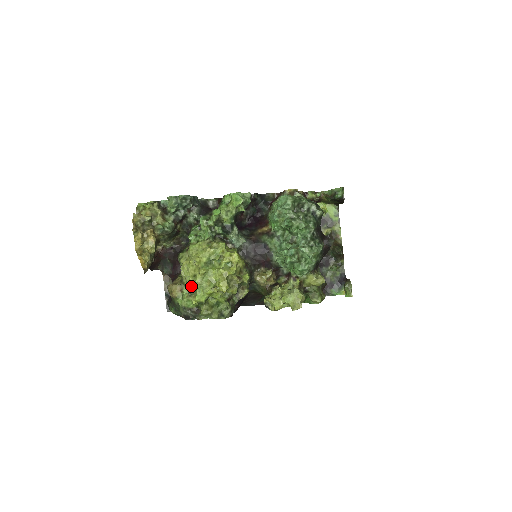
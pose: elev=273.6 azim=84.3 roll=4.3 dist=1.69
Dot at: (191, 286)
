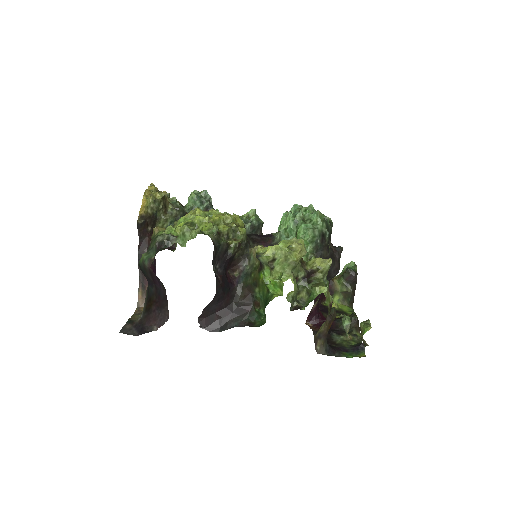
Dot at: (182, 217)
